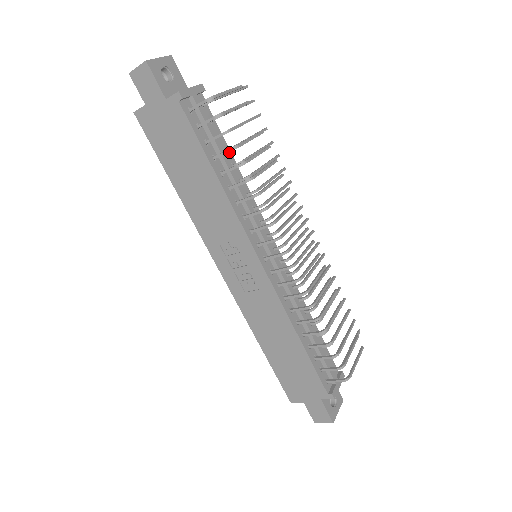
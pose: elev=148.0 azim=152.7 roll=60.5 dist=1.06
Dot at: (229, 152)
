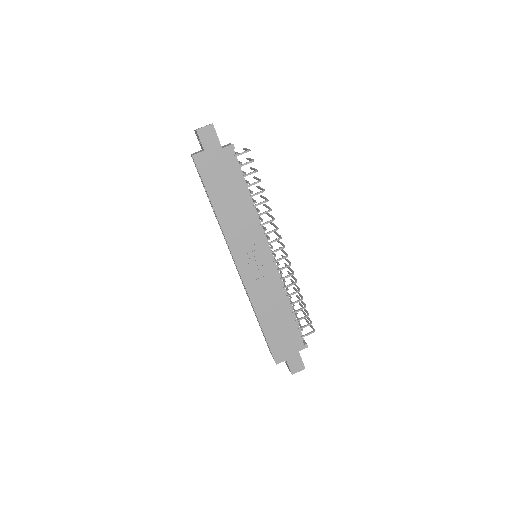
Dot at: occluded
